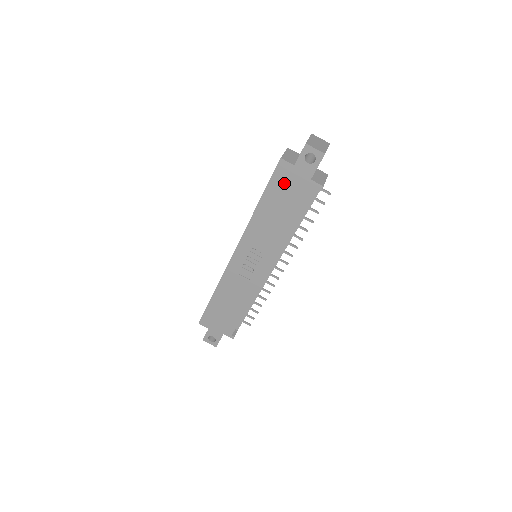
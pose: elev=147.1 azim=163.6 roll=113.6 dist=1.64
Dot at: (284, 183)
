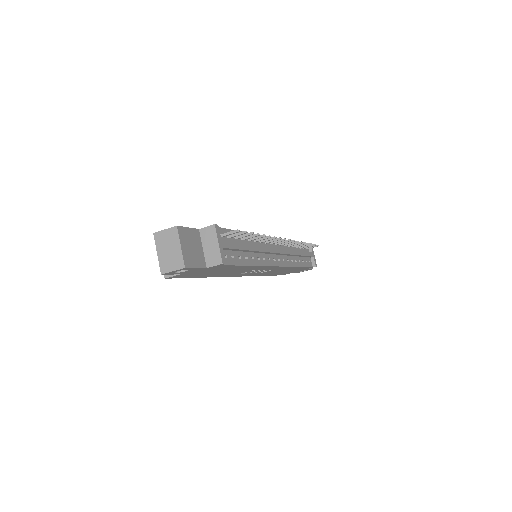
Dot at: (195, 274)
